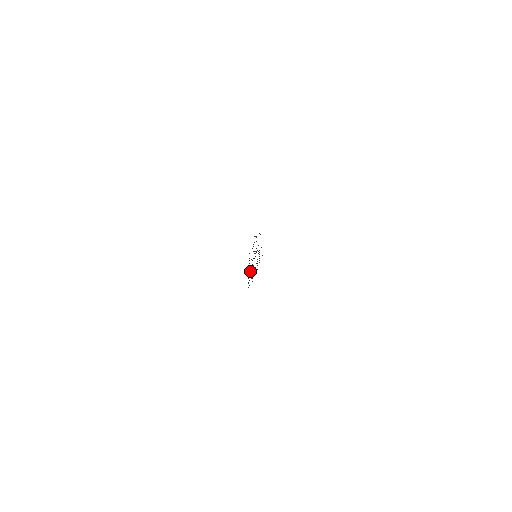
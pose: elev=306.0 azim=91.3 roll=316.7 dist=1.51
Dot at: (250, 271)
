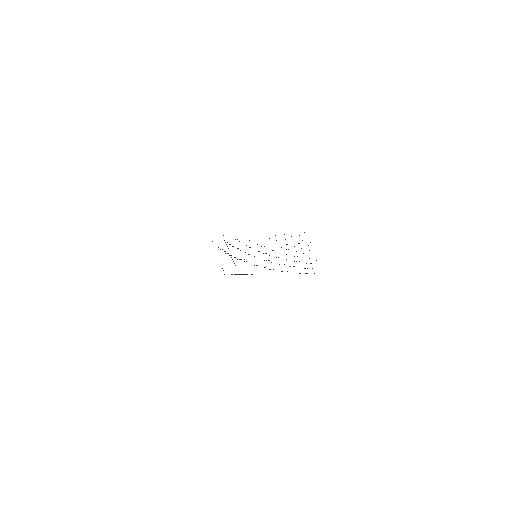
Dot at: occluded
